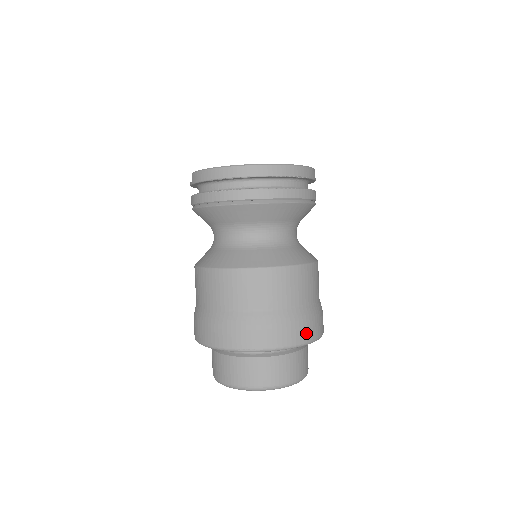
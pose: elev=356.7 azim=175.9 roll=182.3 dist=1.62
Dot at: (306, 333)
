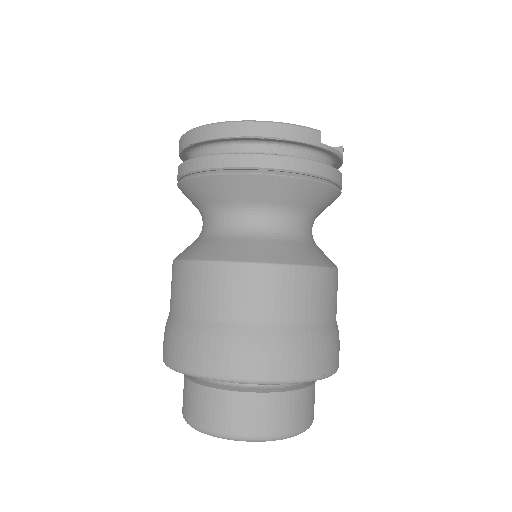
Dot at: (258, 365)
